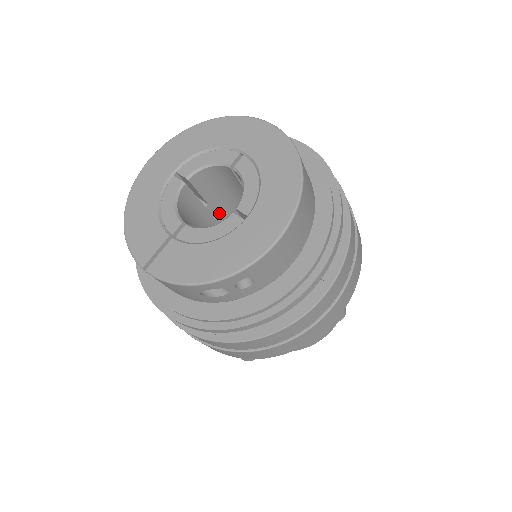
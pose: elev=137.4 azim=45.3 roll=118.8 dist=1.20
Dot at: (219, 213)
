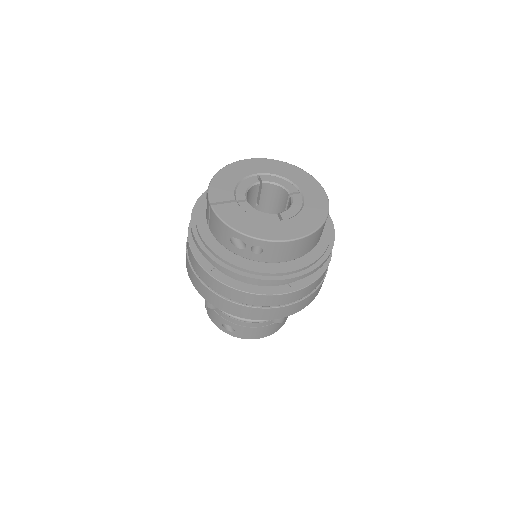
Dot at: occluded
